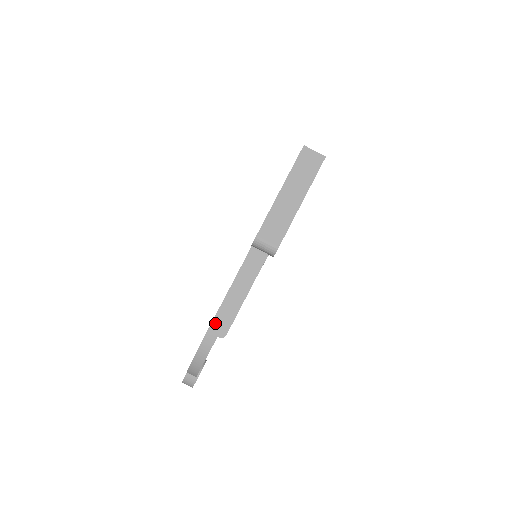
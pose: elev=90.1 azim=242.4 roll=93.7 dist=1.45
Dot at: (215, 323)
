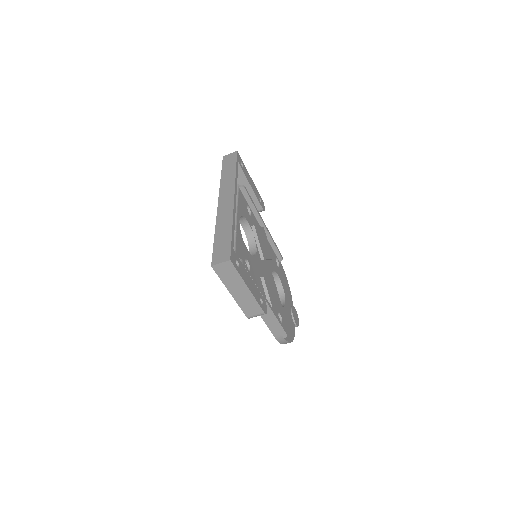
Dot at: (276, 335)
